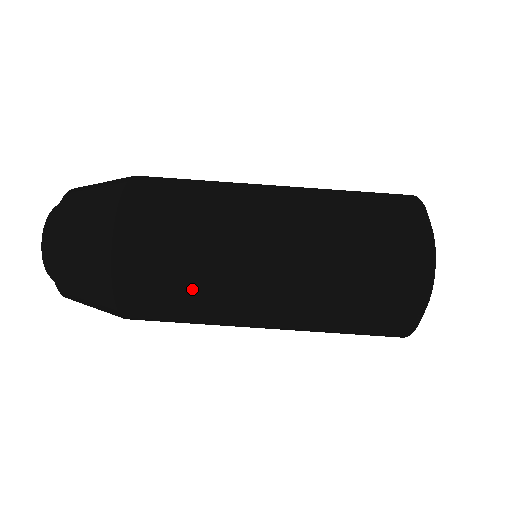
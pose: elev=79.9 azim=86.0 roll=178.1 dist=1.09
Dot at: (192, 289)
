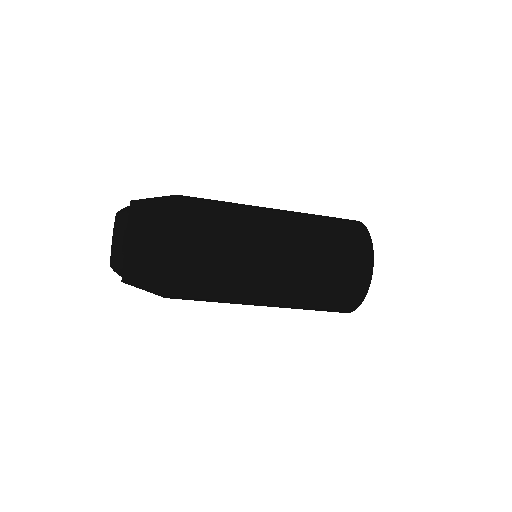
Dot at: occluded
